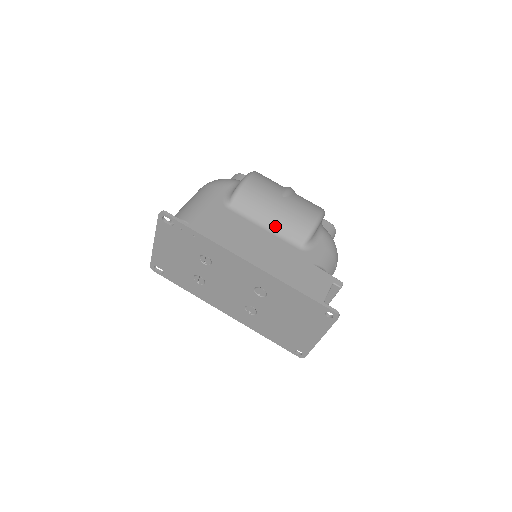
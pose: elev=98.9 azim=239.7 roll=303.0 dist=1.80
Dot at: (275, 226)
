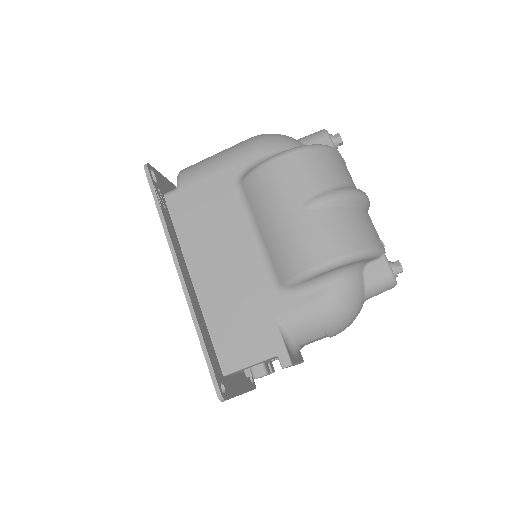
Dot at: (267, 241)
